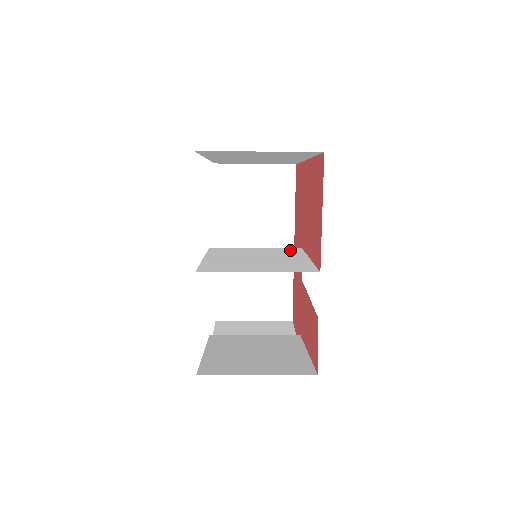
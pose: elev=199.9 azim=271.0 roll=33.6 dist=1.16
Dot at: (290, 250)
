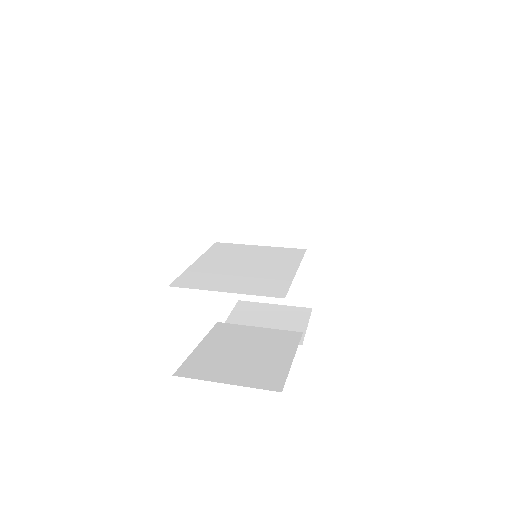
Dot at: (291, 252)
